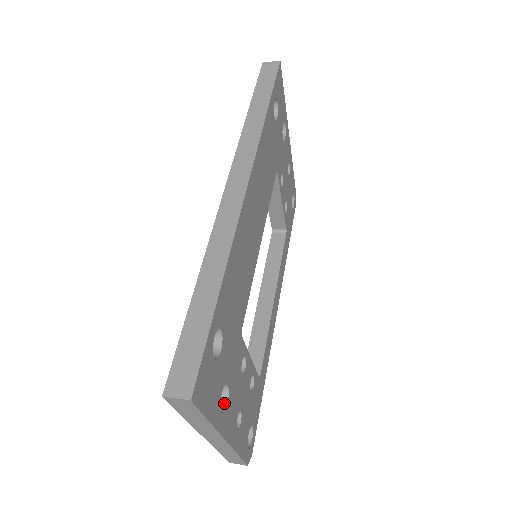
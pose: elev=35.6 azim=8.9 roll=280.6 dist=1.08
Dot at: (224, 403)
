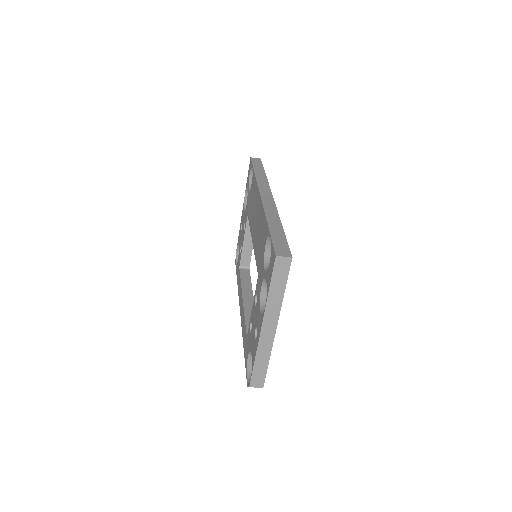
Dot at: occluded
